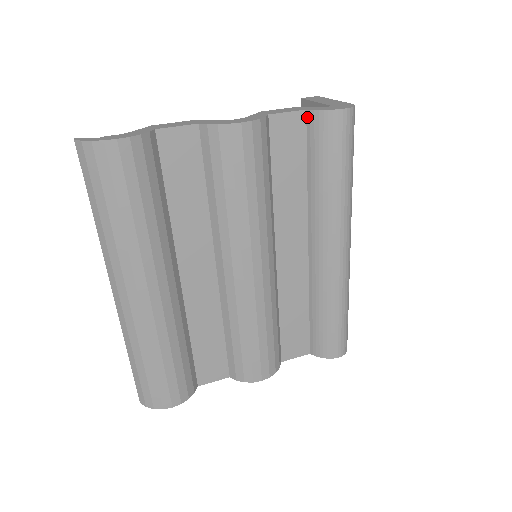
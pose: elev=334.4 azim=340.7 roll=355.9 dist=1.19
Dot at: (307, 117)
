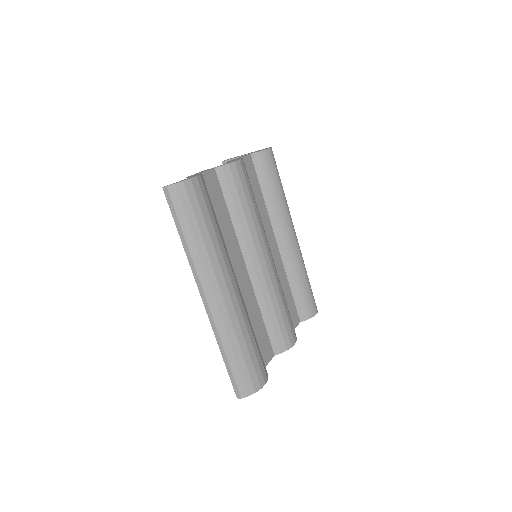
Dot at: (252, 158)
